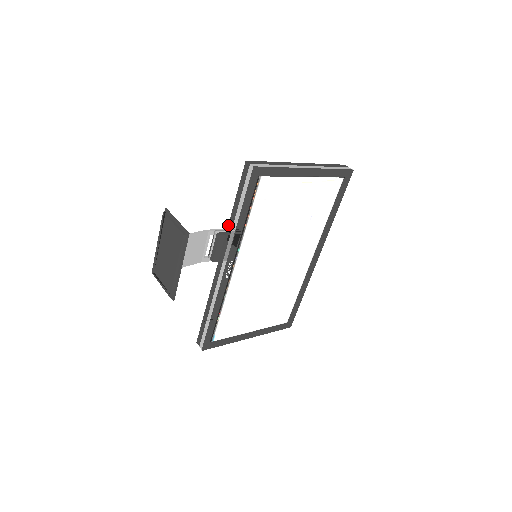
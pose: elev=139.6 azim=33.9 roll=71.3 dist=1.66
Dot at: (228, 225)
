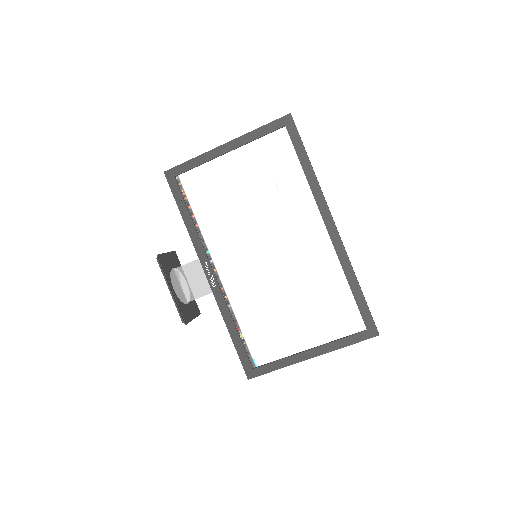
Dot at: occluded
